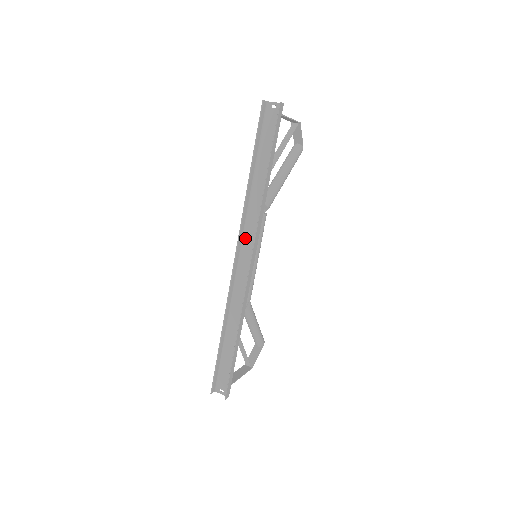
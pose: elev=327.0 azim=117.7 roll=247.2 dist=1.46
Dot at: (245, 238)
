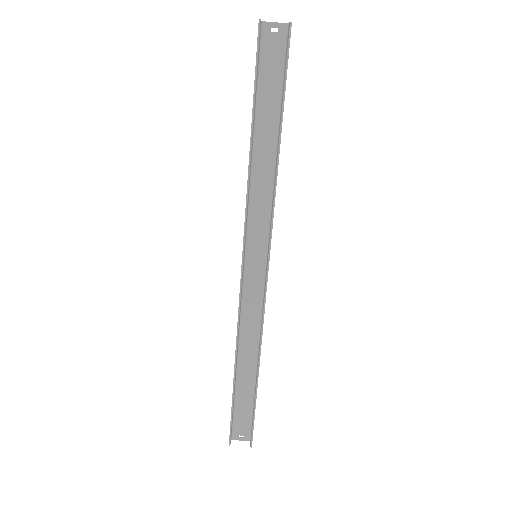
Dot at: (250, 240)
